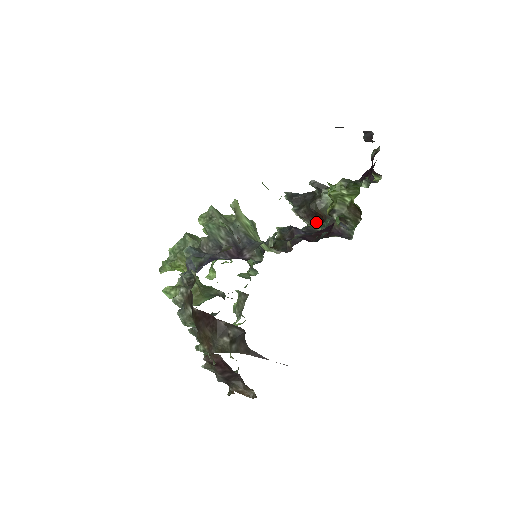
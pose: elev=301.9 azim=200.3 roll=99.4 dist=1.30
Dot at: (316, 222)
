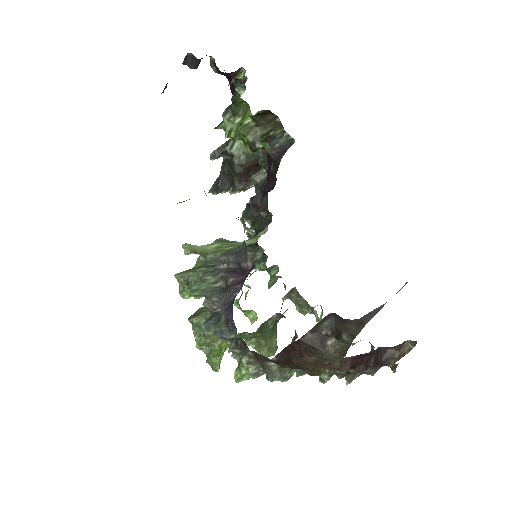
Dot at: (257, 175)
